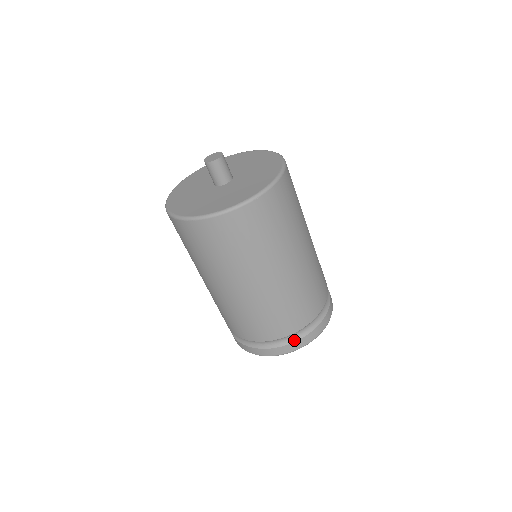
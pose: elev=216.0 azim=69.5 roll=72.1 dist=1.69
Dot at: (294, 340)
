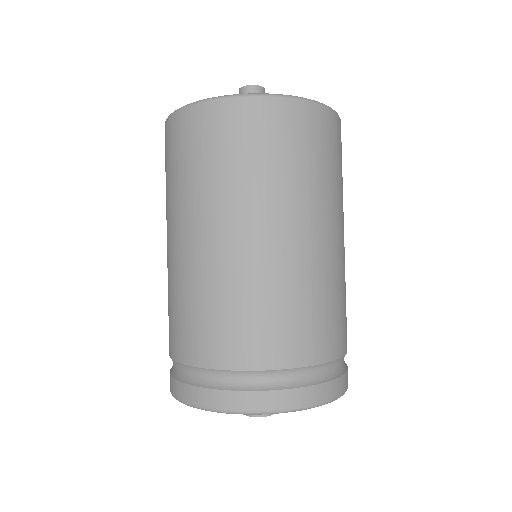
Dot at: (295, 385)
